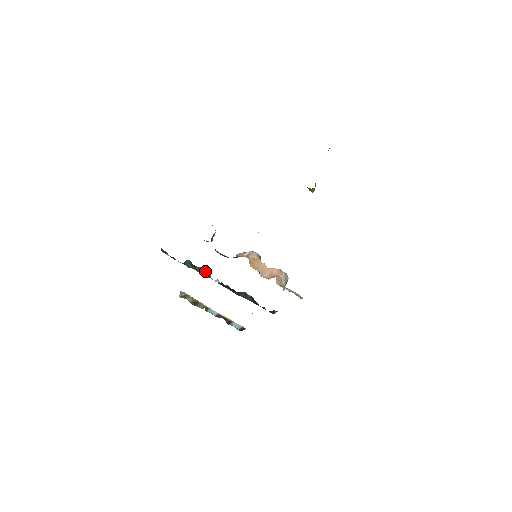
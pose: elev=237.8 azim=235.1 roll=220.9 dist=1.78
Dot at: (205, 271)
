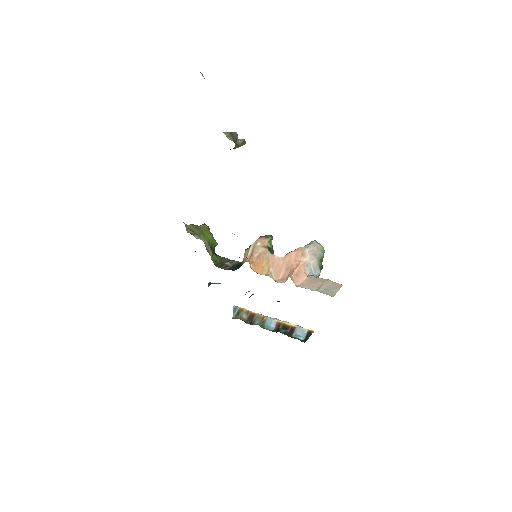
Dot at: occluded
